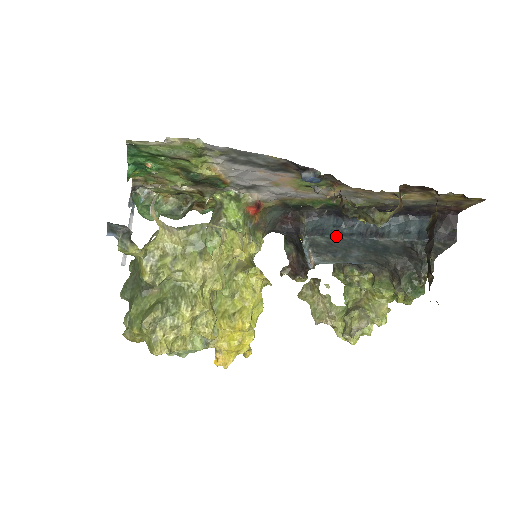
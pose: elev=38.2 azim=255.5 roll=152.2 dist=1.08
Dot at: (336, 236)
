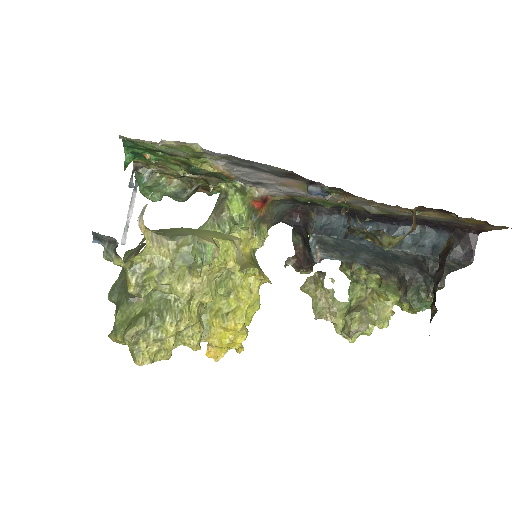
Dot at: (345, 238)
